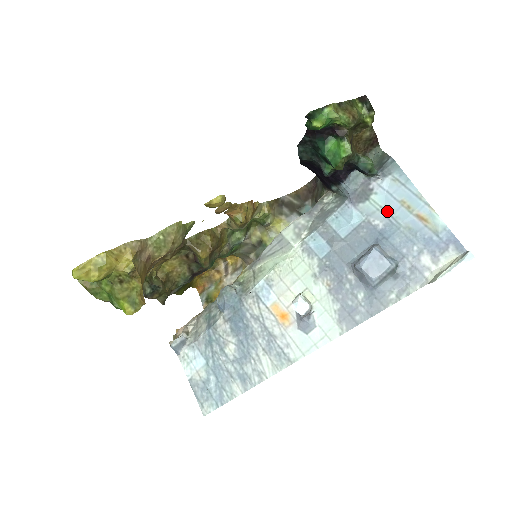
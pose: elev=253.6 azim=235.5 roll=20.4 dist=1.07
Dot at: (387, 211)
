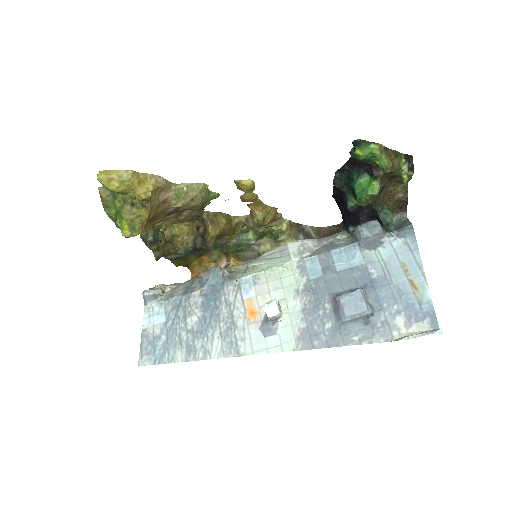
Dot at: (386, 266)
